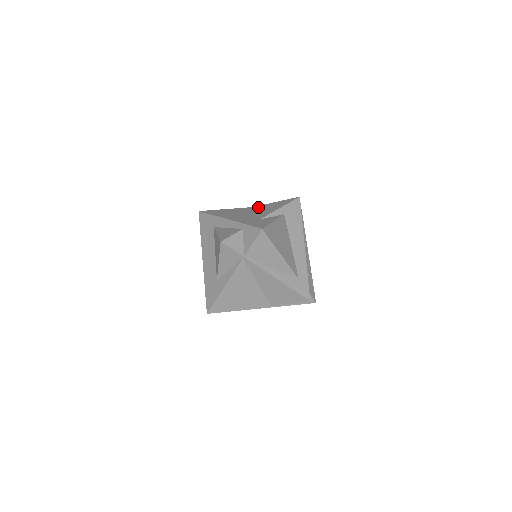
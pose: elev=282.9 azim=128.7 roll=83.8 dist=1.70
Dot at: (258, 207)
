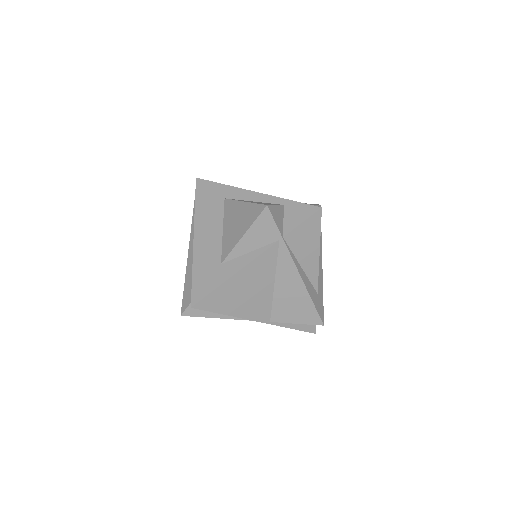
Dot at: occluded
